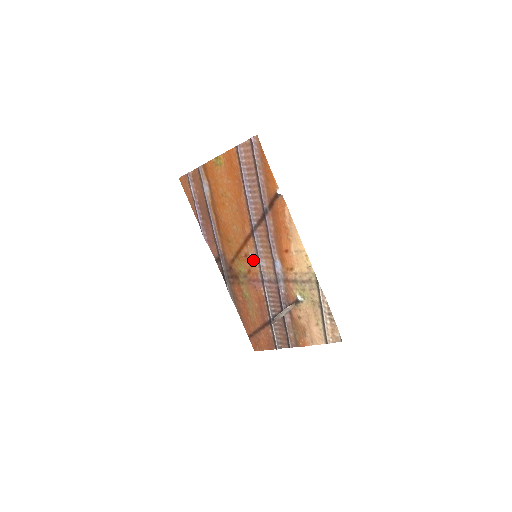
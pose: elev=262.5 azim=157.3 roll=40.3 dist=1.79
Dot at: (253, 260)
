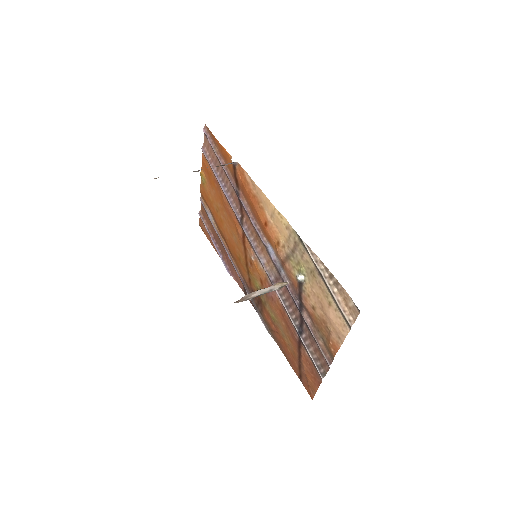
Dot at: (257, 264)
